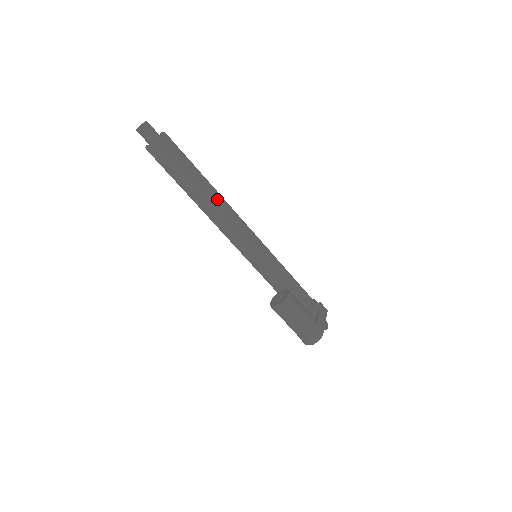
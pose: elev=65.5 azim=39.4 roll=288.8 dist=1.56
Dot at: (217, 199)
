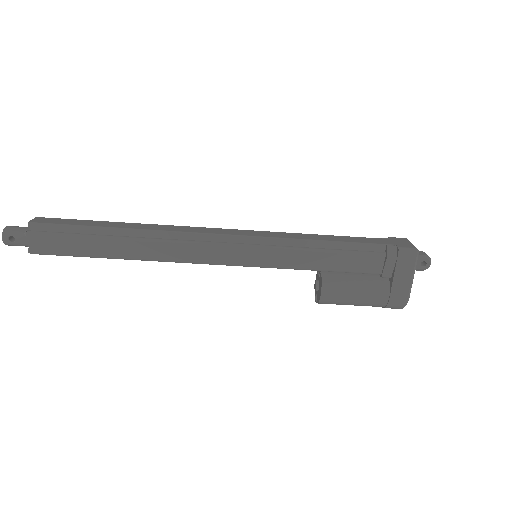
Dot at: (149, 251)
